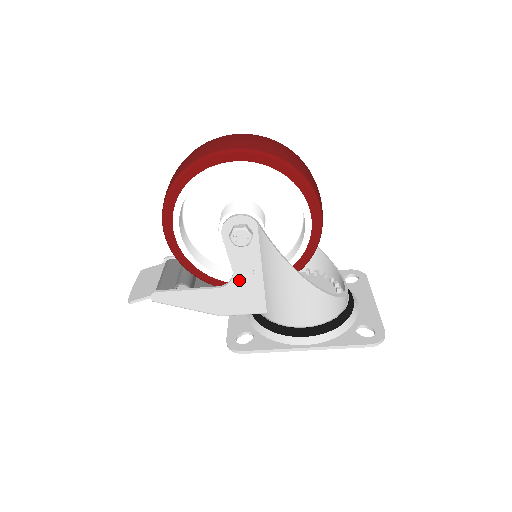
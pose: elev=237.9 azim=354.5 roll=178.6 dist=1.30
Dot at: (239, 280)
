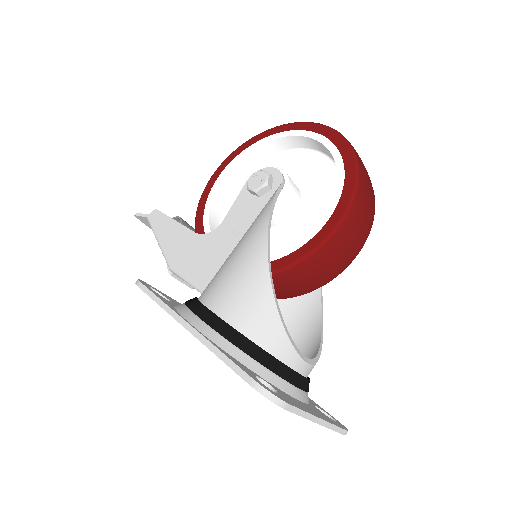
Dot at: (218, 235)
